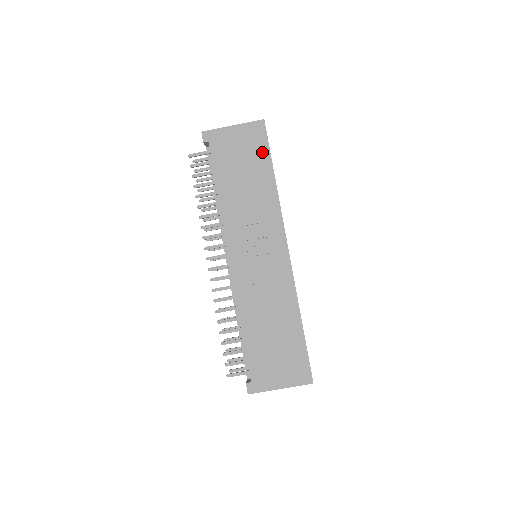
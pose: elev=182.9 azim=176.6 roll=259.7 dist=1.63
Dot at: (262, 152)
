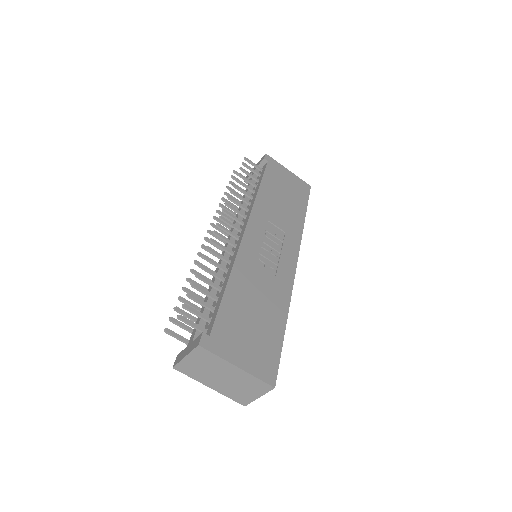
Dot at: (302, 198)
